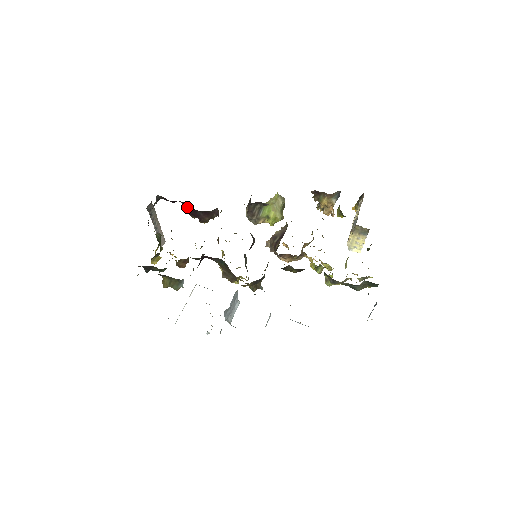
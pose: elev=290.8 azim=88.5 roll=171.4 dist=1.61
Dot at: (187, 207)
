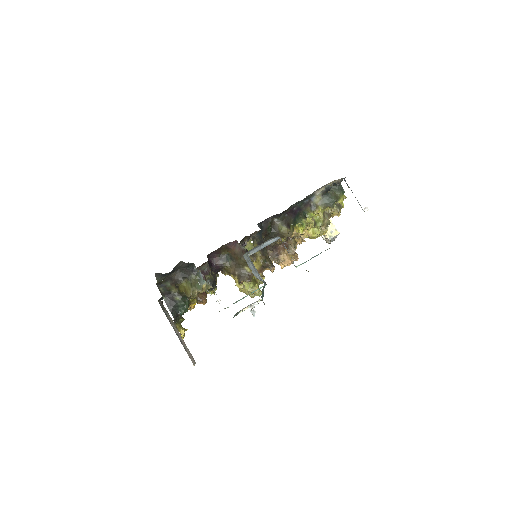
Dot at: occluded
